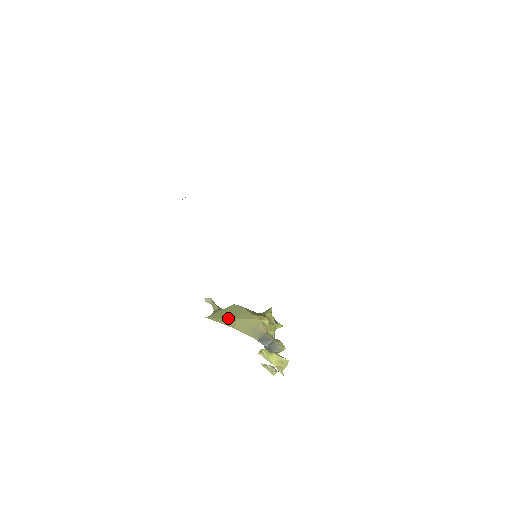
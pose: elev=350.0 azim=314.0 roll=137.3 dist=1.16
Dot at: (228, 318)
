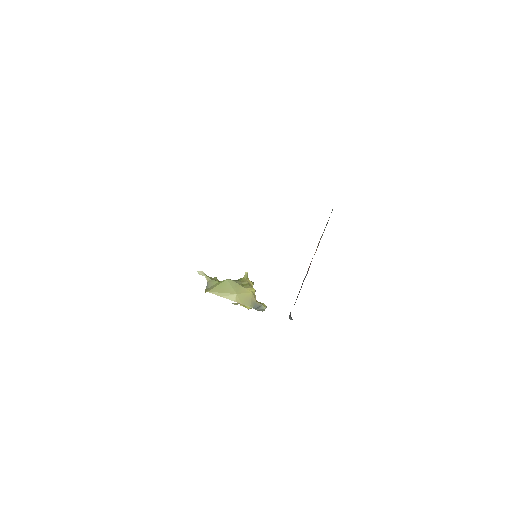
Dot at: (228, 293)
